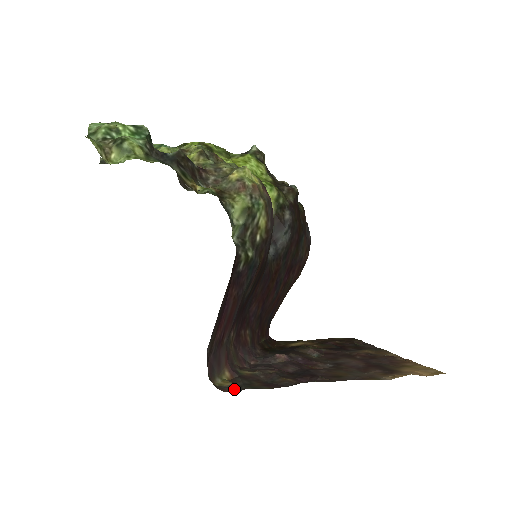
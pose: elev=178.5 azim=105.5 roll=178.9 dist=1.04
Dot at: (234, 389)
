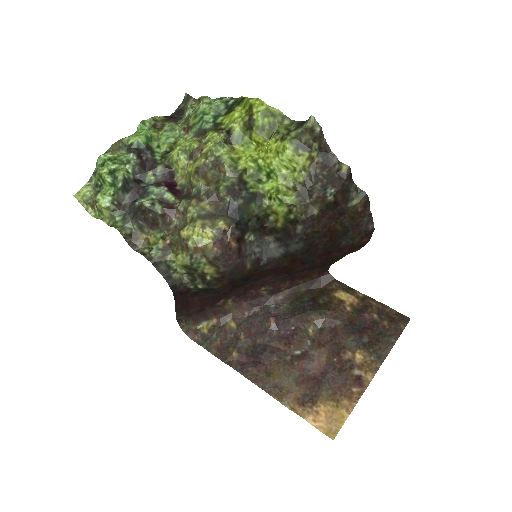
Dot at: (201, 339)
